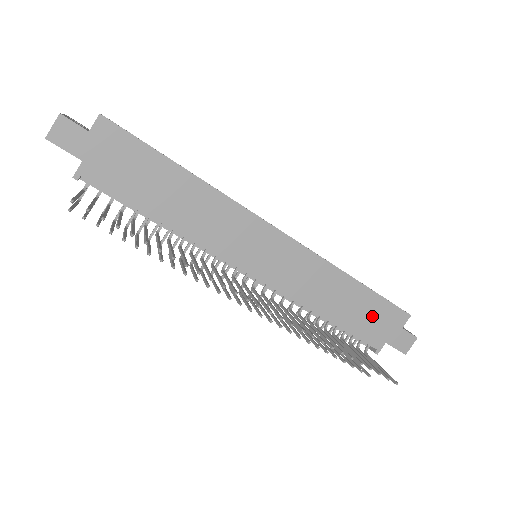
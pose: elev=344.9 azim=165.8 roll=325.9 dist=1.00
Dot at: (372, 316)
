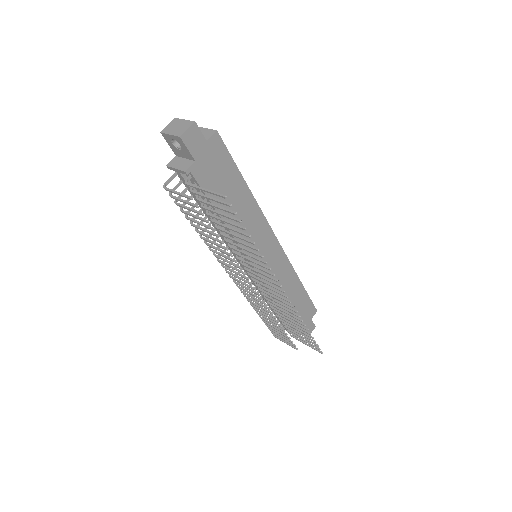
Dot at: (301, 309)
